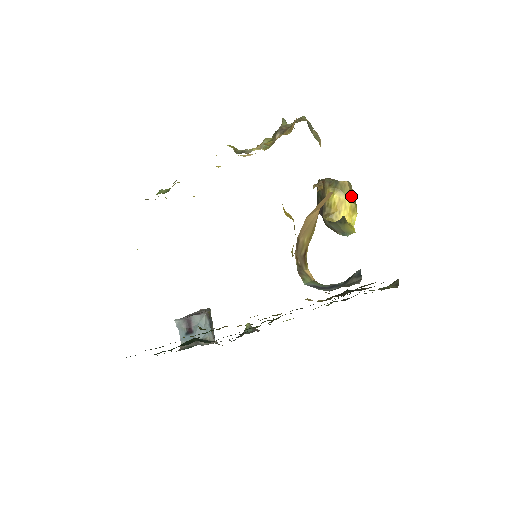
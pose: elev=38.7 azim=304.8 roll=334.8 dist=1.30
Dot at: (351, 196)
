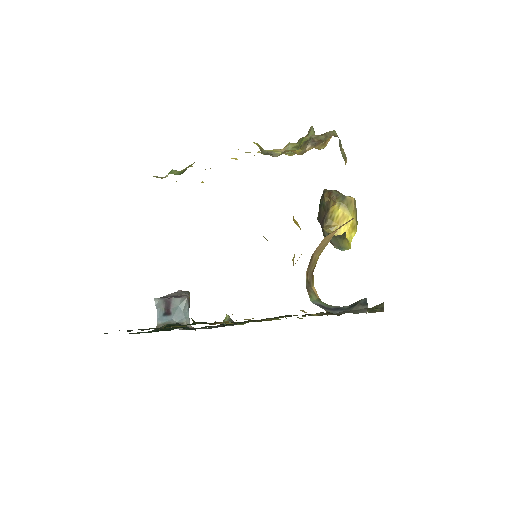
Dot at: (354, 213)
